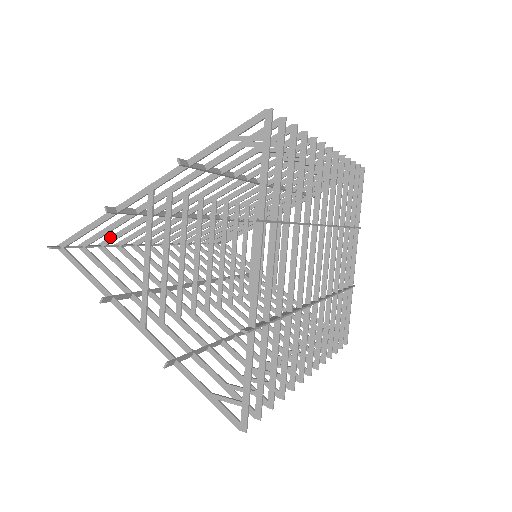
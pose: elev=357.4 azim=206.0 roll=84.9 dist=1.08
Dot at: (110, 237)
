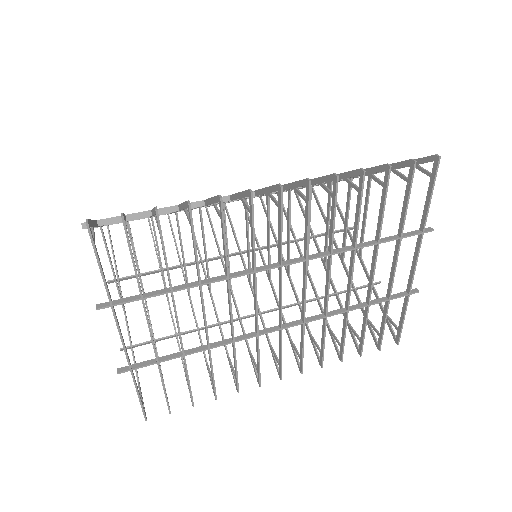
Dot at: occluded
